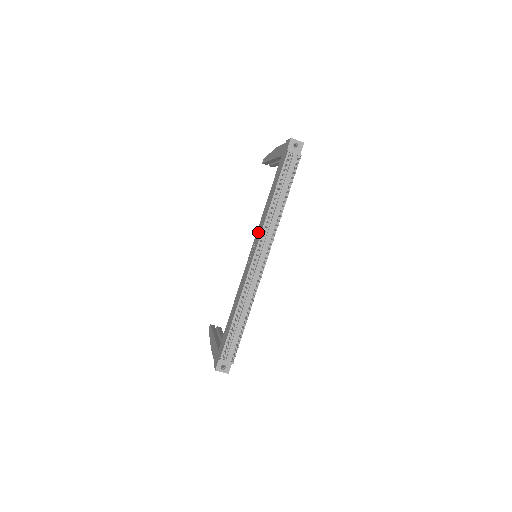
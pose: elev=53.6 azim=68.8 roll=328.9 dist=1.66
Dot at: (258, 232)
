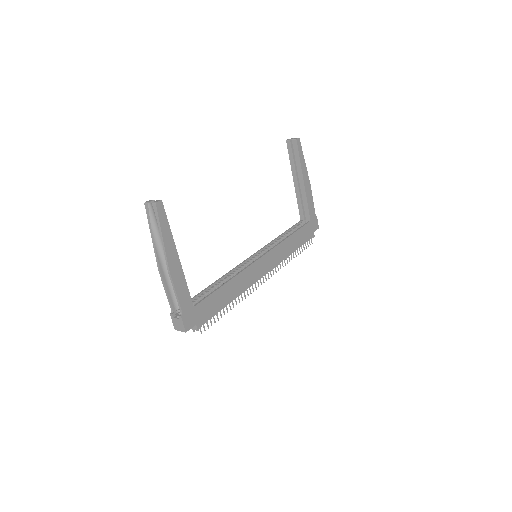
Dot at: occluded
